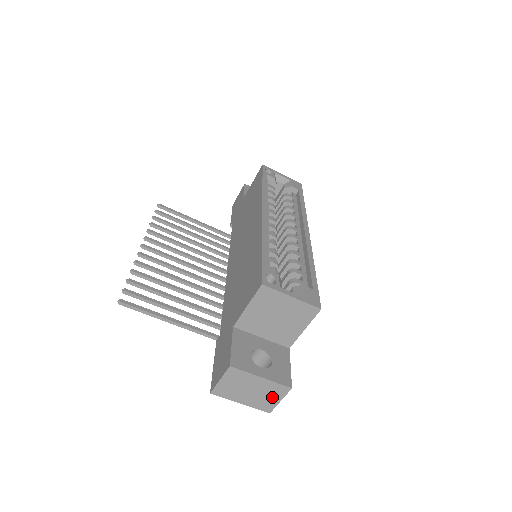
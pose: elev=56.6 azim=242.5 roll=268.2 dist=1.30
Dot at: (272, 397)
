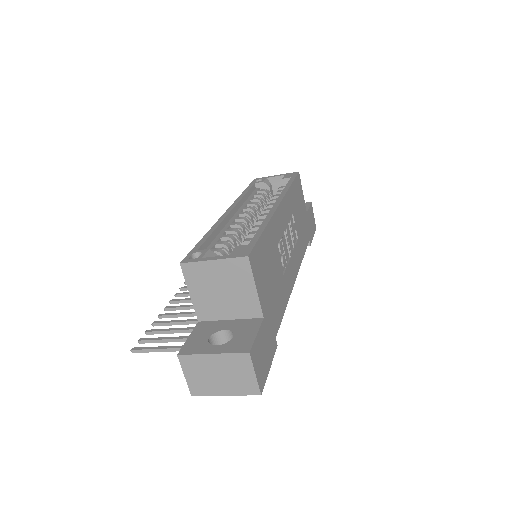
Dot at: (243, 373)
